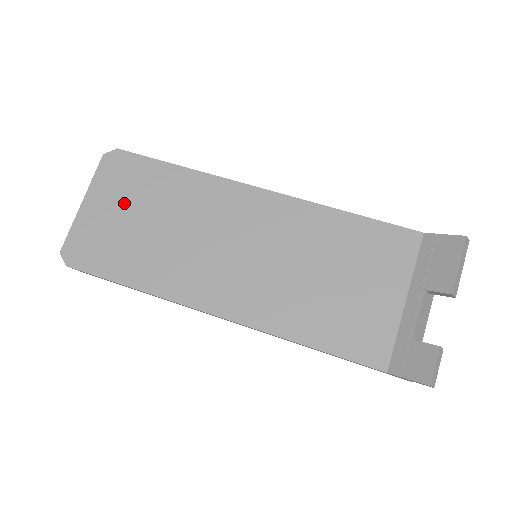
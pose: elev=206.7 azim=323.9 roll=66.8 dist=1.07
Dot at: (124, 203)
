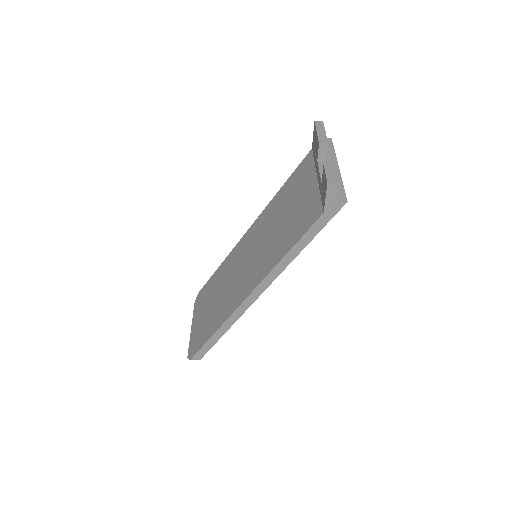
Dot at: (204, 307)
